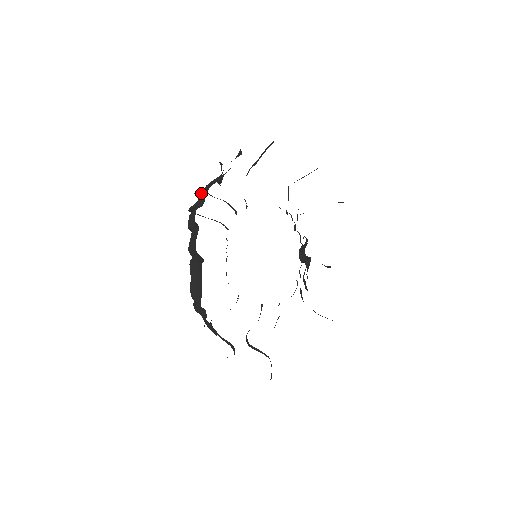
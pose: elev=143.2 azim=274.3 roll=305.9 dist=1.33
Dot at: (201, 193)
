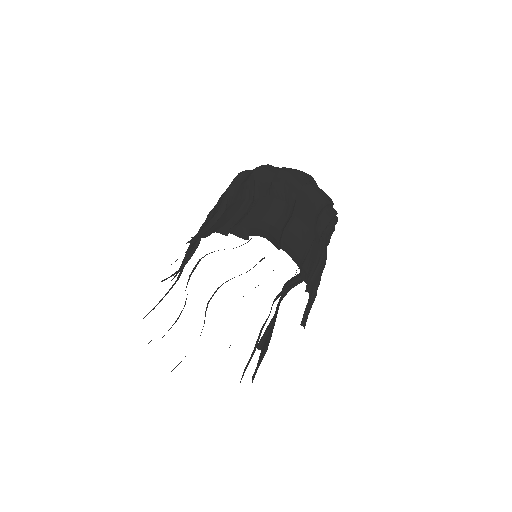
Dot at: (243, 186)
